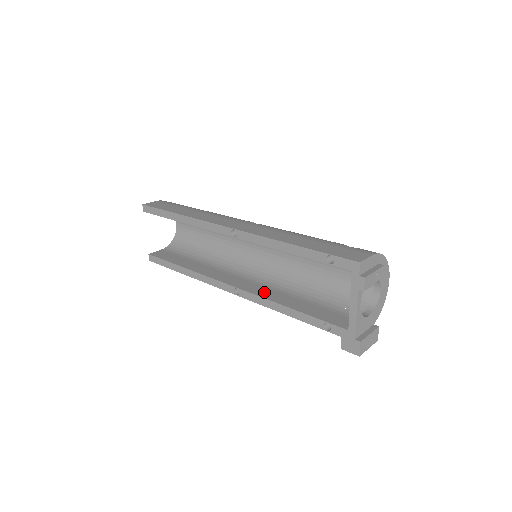
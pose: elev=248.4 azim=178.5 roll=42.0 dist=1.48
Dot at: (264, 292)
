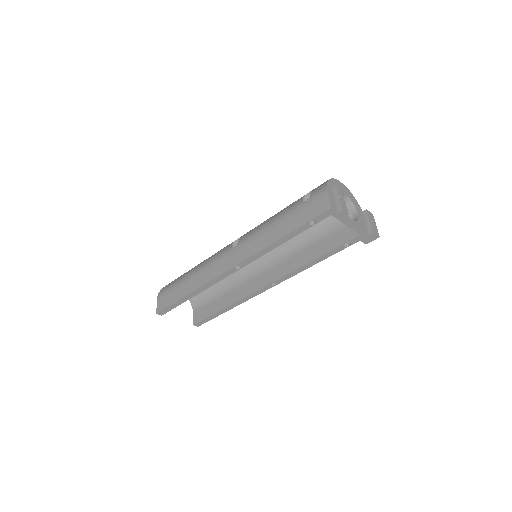
Dot at: (288, 267)
